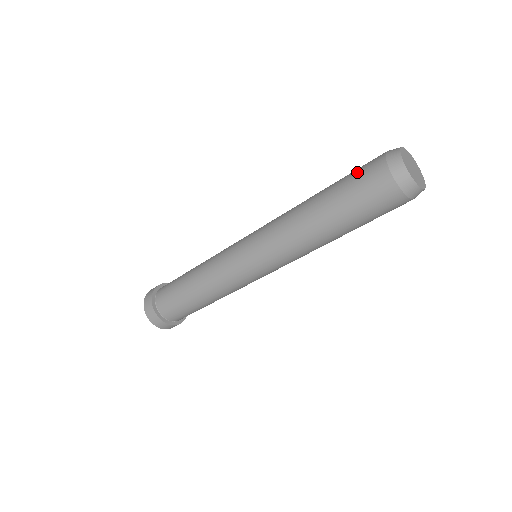
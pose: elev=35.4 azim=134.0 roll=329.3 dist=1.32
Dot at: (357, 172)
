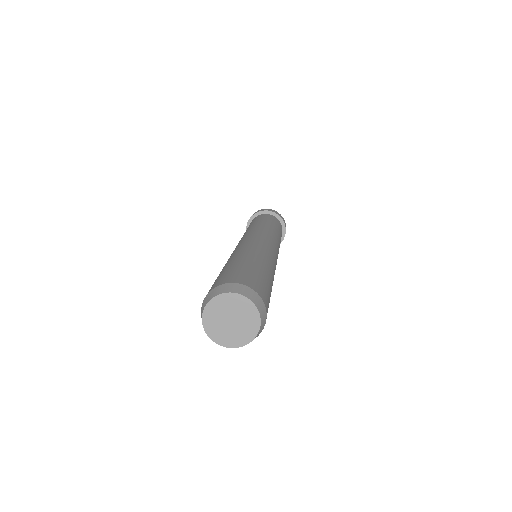
Dot at: (229, 272)
